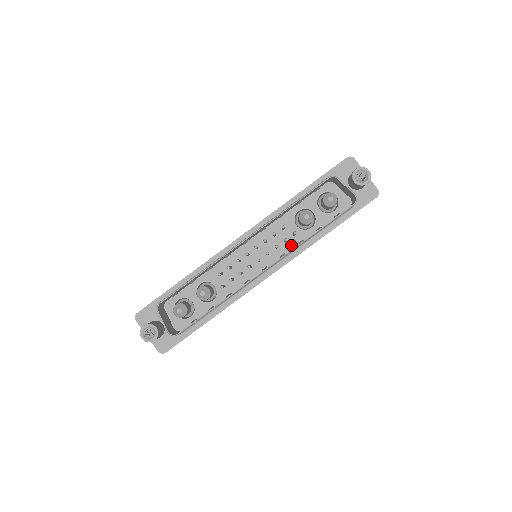
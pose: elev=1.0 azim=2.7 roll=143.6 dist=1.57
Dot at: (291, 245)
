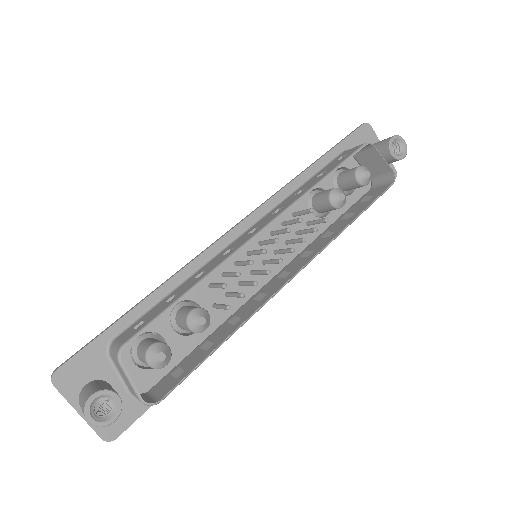
Dot at: occluded
